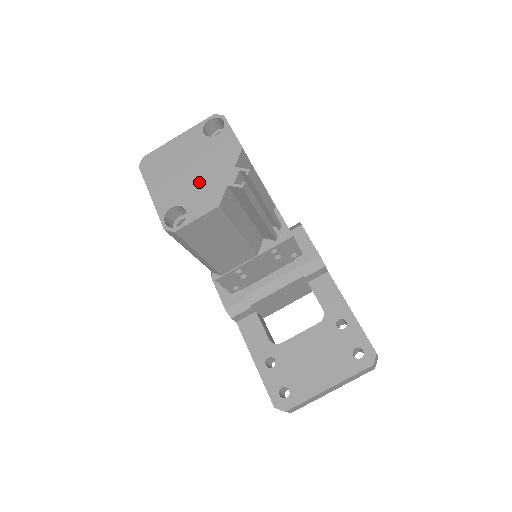
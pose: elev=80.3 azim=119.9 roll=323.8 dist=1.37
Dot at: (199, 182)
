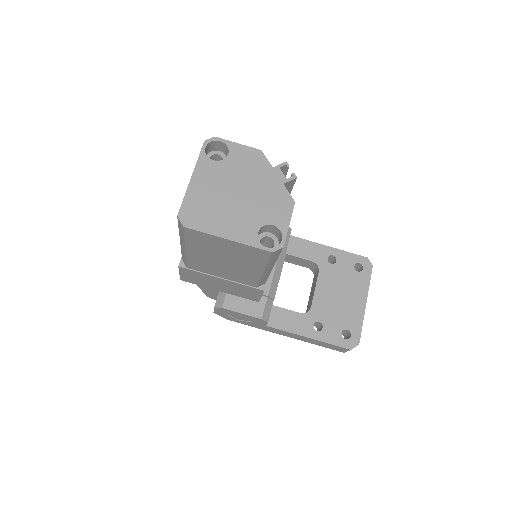
Dot at: (258, 198)
